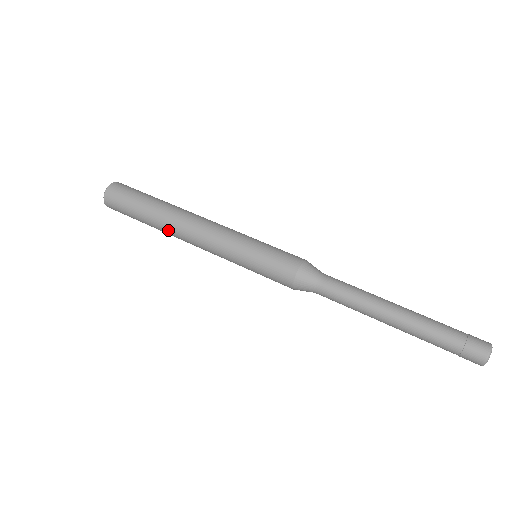
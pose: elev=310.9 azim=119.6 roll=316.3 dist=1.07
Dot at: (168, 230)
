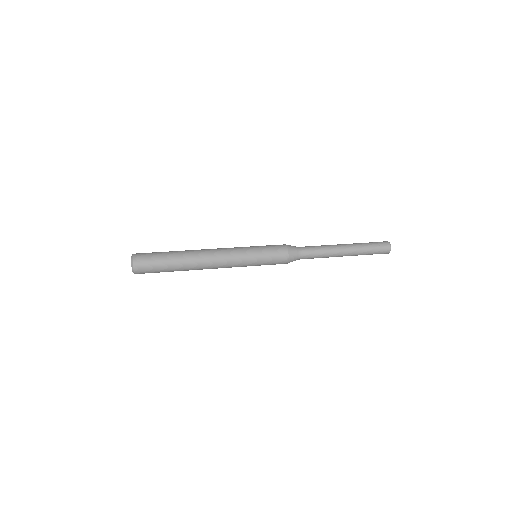
Dot at: (194, 267)
